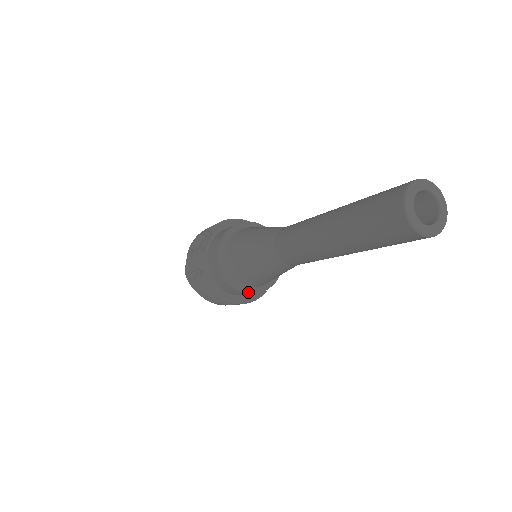
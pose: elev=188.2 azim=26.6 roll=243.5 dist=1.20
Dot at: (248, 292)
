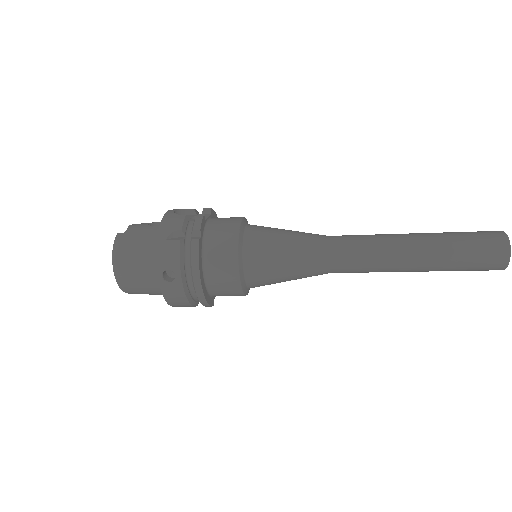
Dot at: (241, 282)
